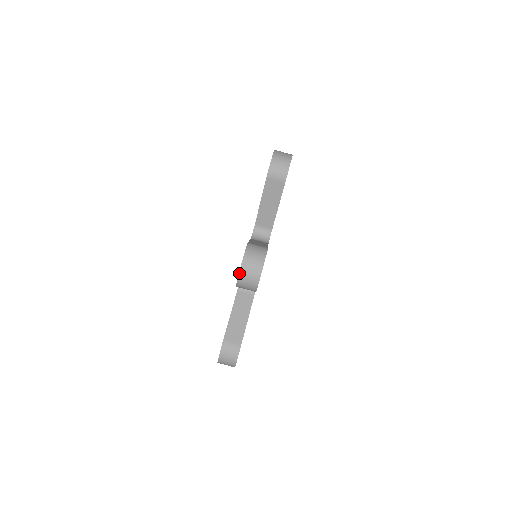
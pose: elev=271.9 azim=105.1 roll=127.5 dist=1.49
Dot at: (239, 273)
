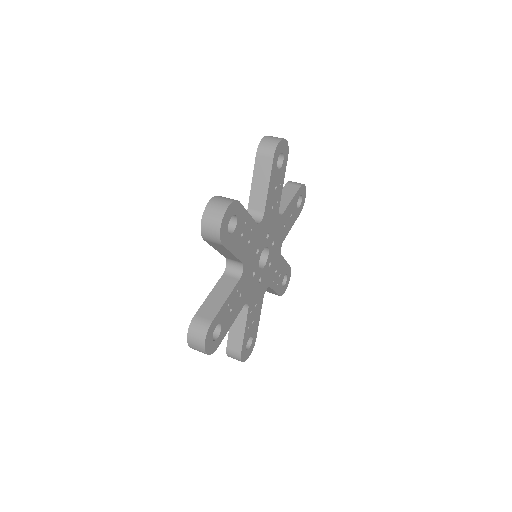
Dot at: (202, 216)
